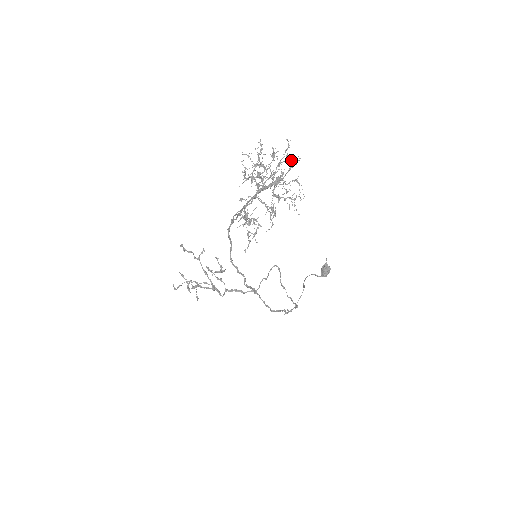
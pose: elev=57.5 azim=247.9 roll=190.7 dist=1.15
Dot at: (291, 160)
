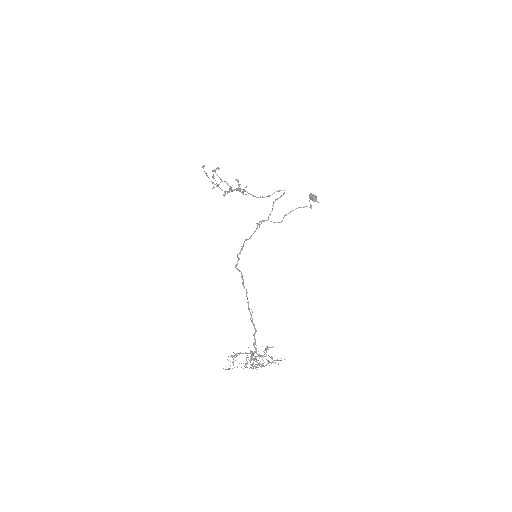
Dot at: occluded
